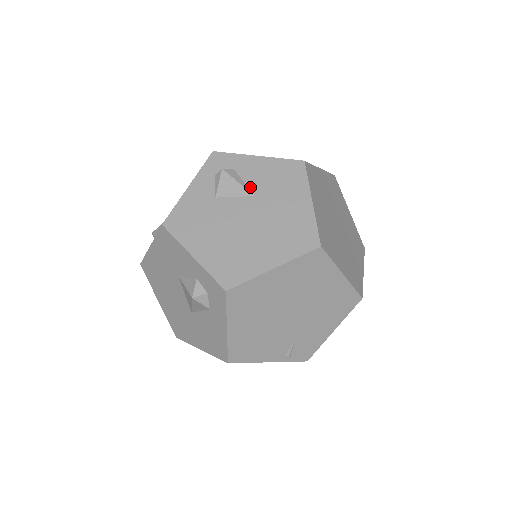
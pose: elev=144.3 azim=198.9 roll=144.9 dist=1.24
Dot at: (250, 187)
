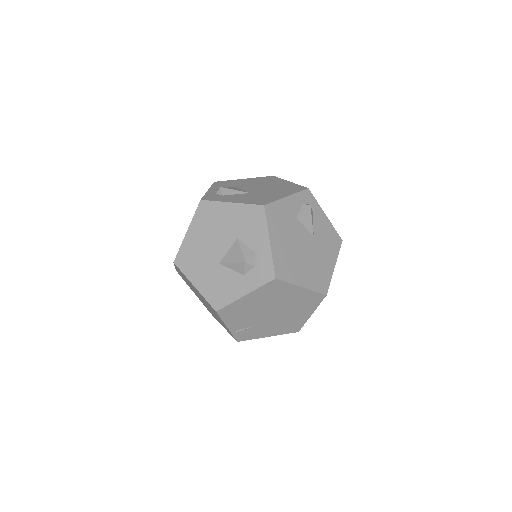
Dot at: (314, 229)
